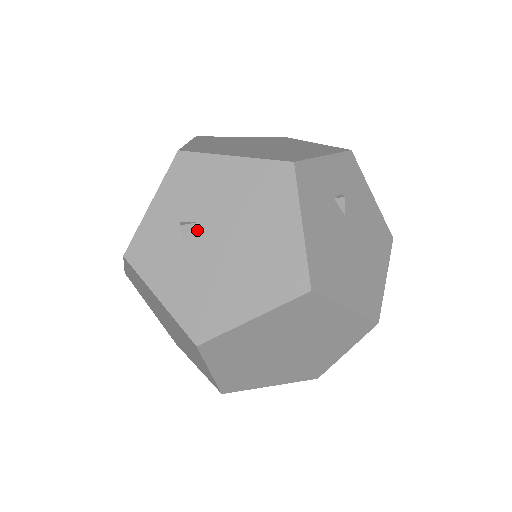
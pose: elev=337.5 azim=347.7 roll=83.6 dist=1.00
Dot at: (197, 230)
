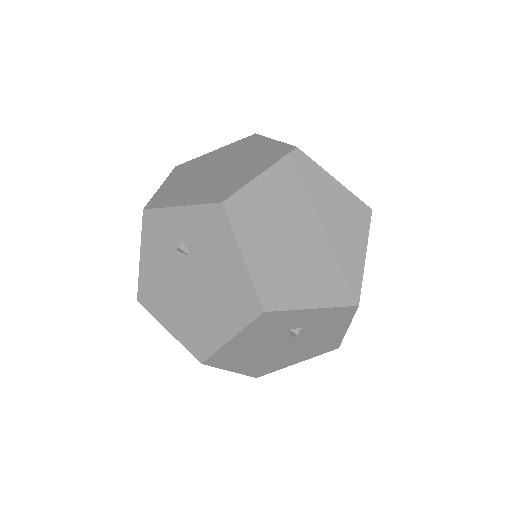
Dot at: (186, 259)
